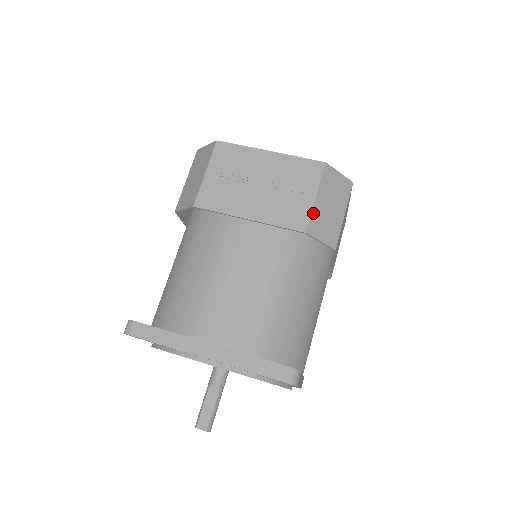
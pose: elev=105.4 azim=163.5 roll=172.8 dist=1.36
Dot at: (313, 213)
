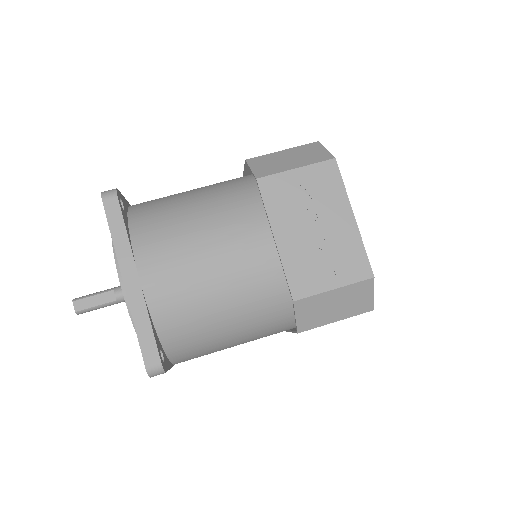
Dot at: (317, 296)
